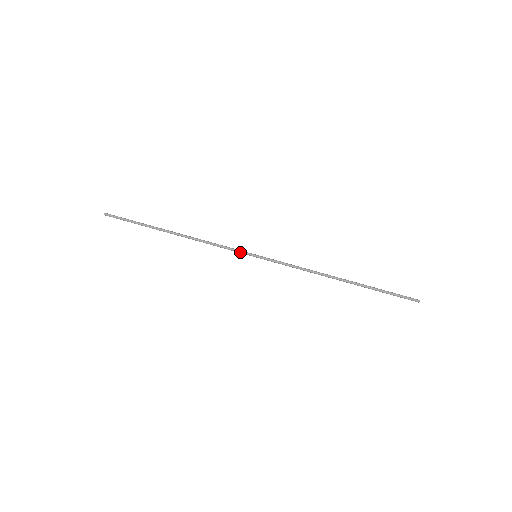
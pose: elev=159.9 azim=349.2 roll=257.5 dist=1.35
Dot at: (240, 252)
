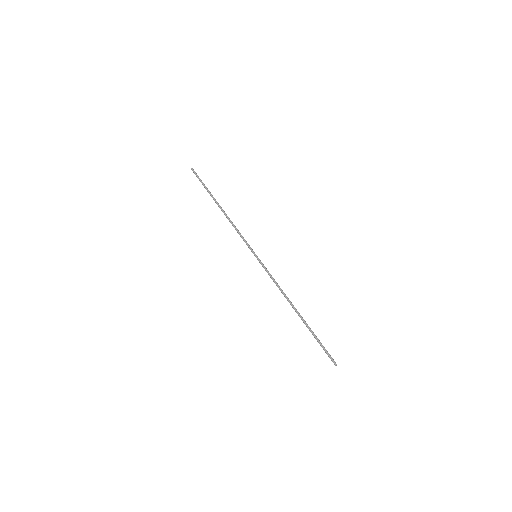
Dot at: (249, 246)
